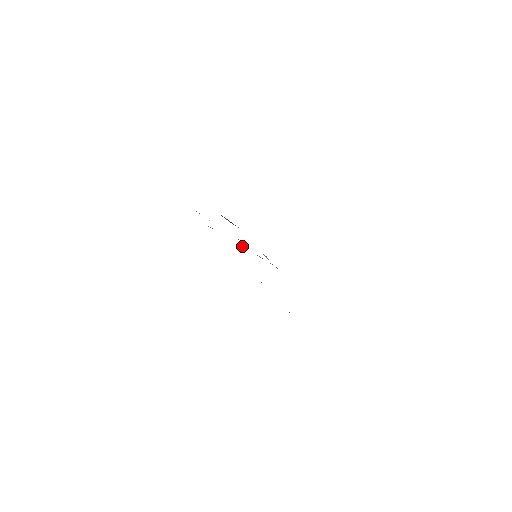
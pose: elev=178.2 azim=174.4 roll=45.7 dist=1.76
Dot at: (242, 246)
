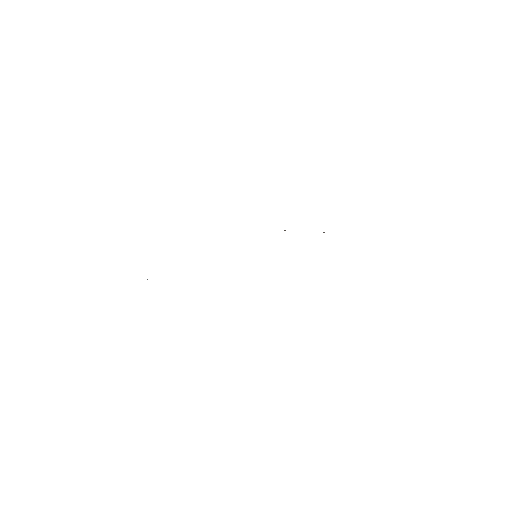
Dot at: occluded
